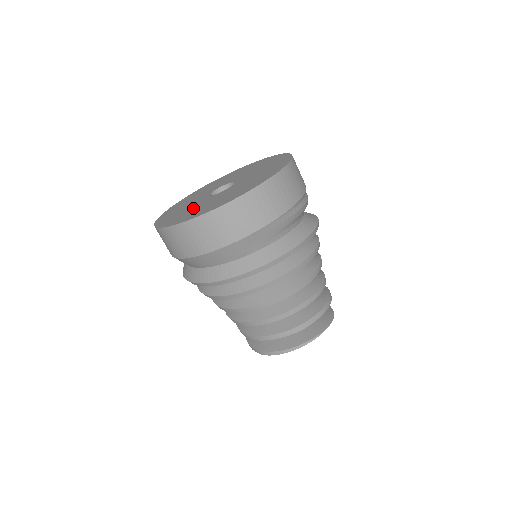
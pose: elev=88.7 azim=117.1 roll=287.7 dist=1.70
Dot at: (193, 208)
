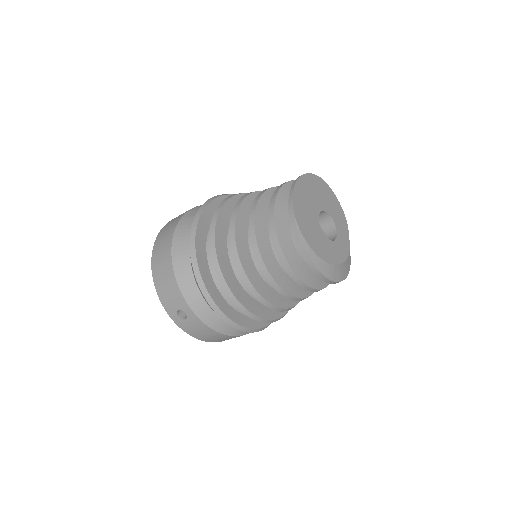
Dot at: occluded
